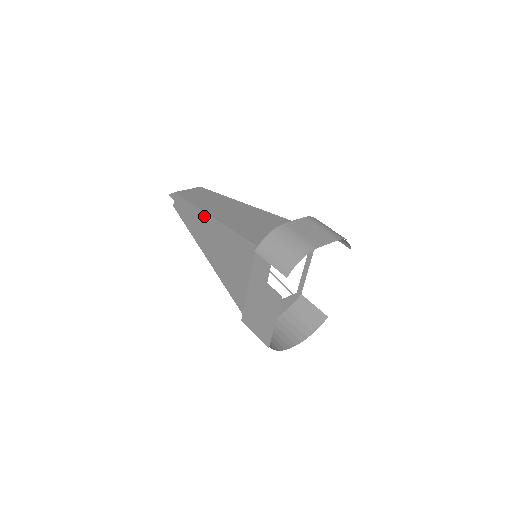
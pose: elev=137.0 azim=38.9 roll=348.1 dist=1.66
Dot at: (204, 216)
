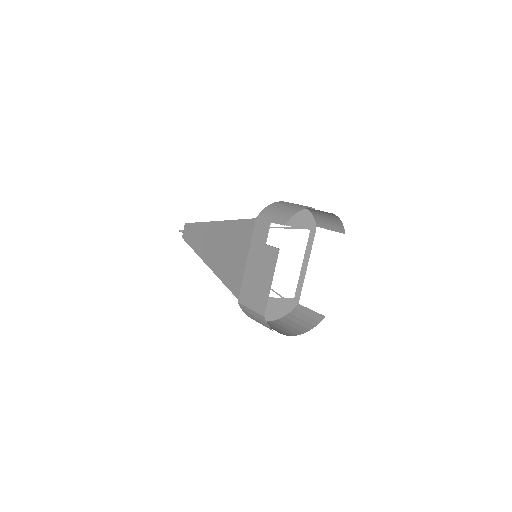
Dot at: (211, 225)
